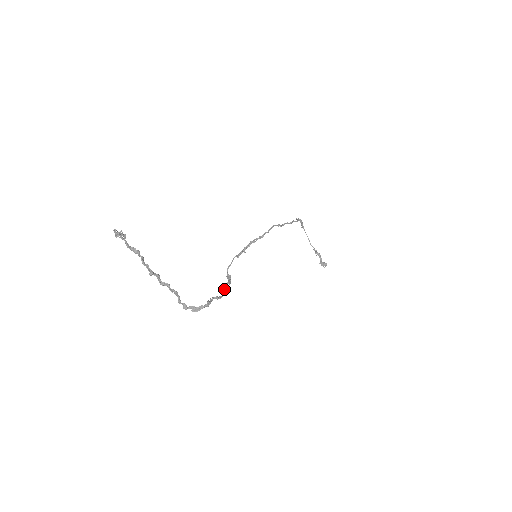
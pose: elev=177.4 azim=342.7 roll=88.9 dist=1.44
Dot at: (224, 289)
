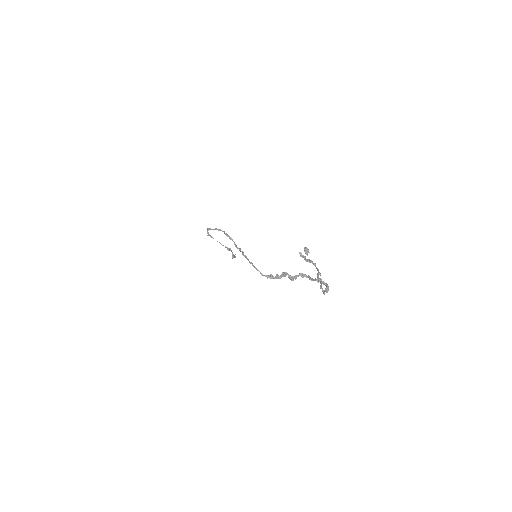
Dot at: (301, 276)
